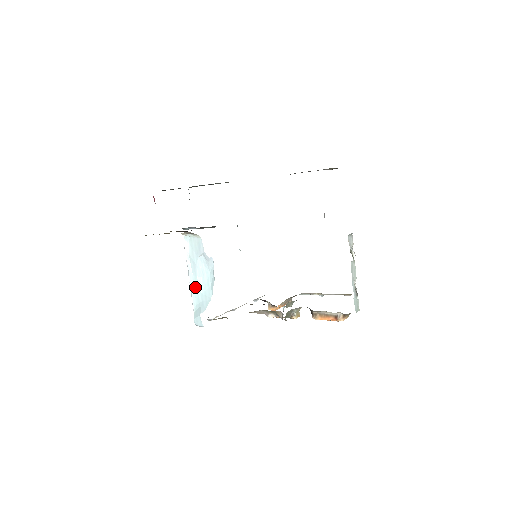
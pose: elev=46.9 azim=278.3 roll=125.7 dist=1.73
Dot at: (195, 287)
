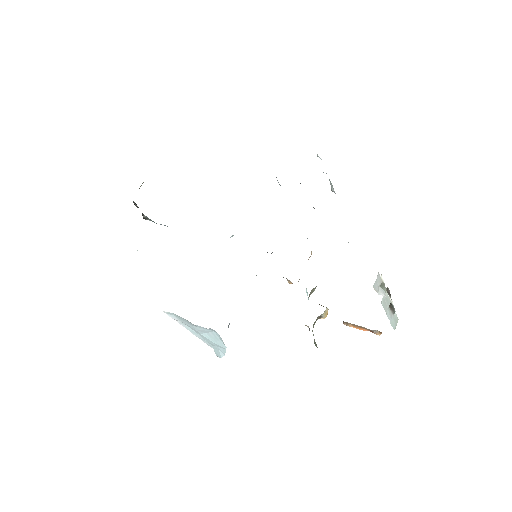
Dot at: (203, 338)
